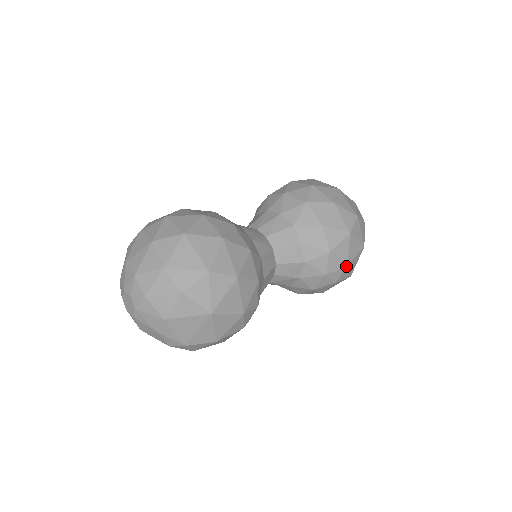
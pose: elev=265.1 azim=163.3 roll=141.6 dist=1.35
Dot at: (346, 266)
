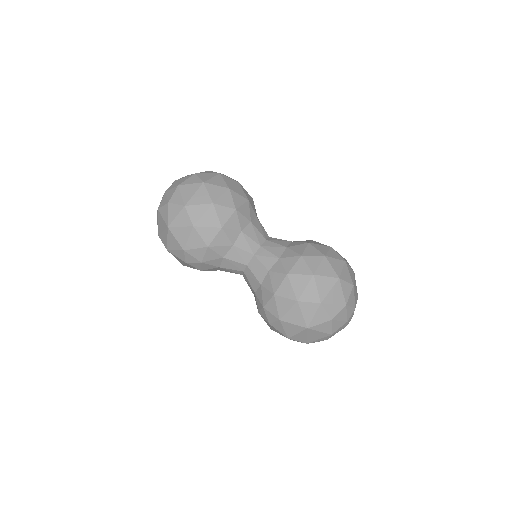
Dot at: (279, 319)
